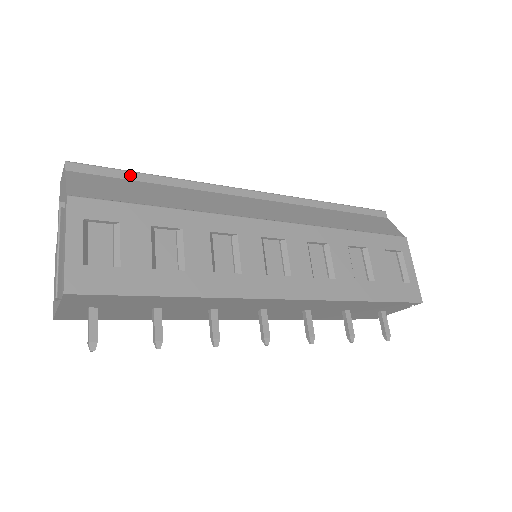
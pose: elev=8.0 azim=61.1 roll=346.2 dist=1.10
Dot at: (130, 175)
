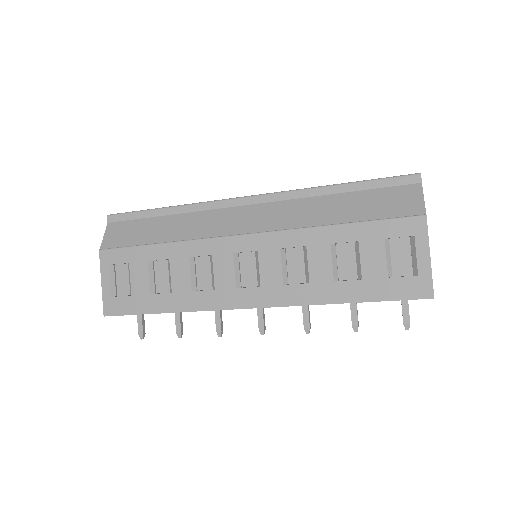
Dot at: (145, 214)
